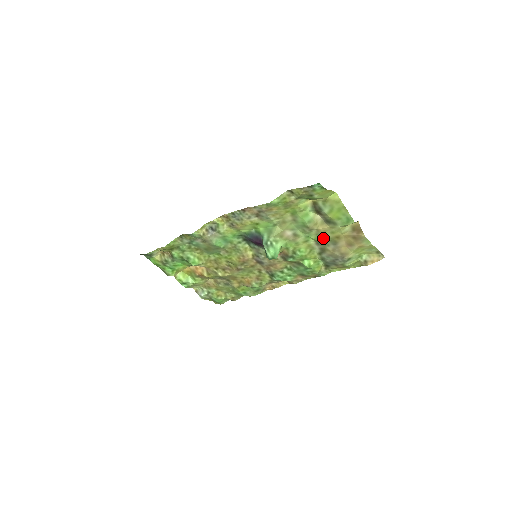
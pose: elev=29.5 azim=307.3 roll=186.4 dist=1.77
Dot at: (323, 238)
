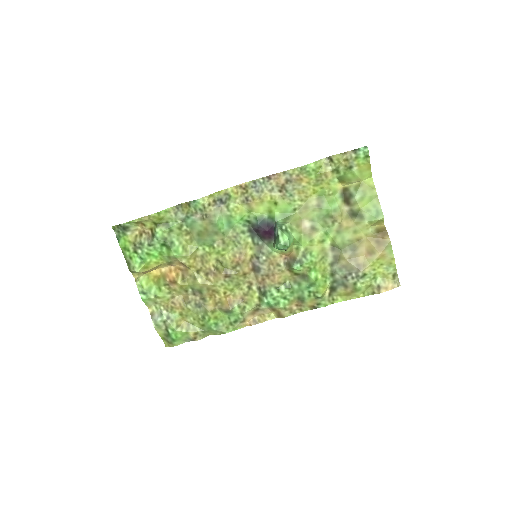
Dot at: (342, 239)
